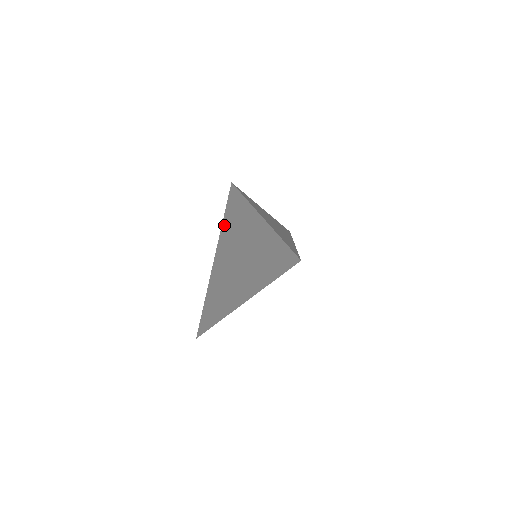
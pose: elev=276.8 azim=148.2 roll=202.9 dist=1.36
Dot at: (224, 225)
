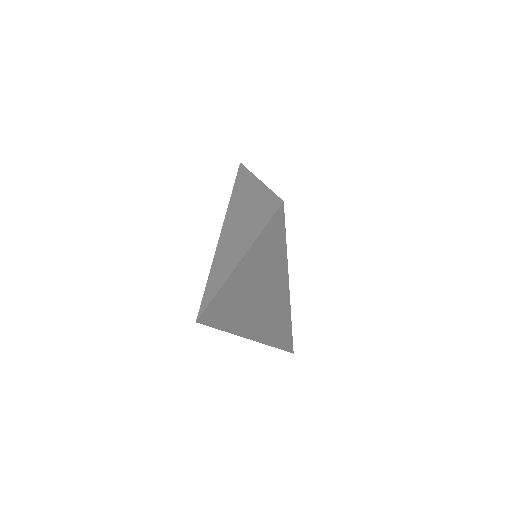
Dot at: (226, 328)
